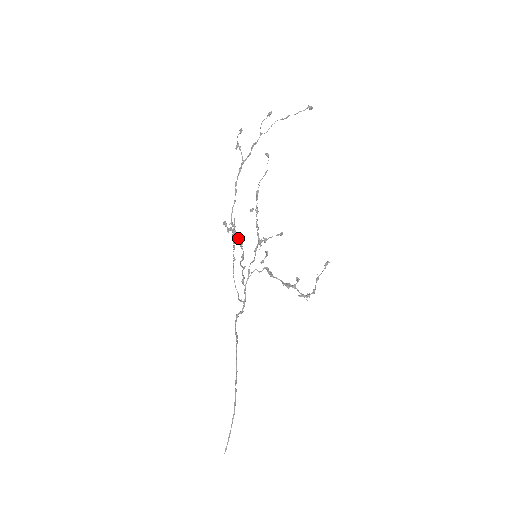
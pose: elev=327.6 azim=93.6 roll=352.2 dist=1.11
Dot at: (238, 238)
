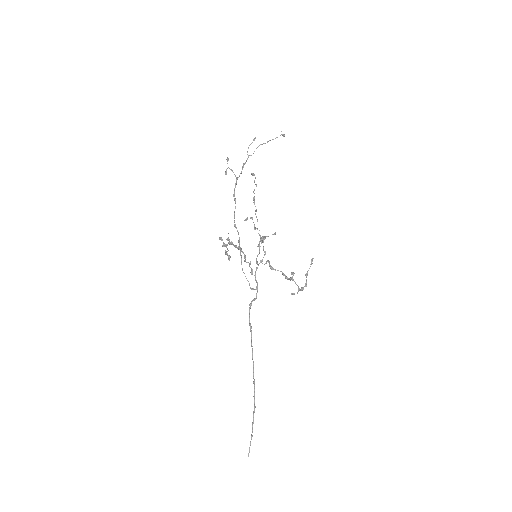
Dot at: (236, 246)
